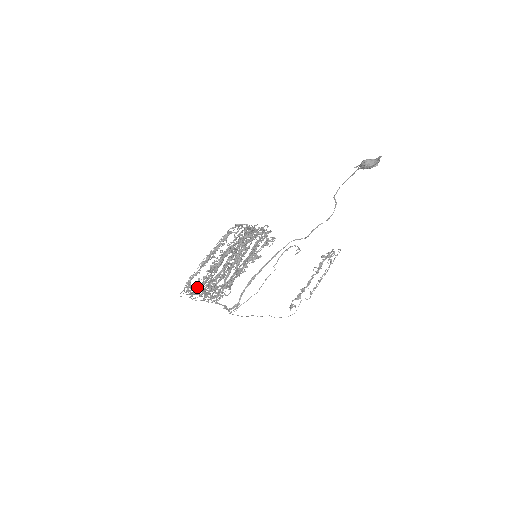
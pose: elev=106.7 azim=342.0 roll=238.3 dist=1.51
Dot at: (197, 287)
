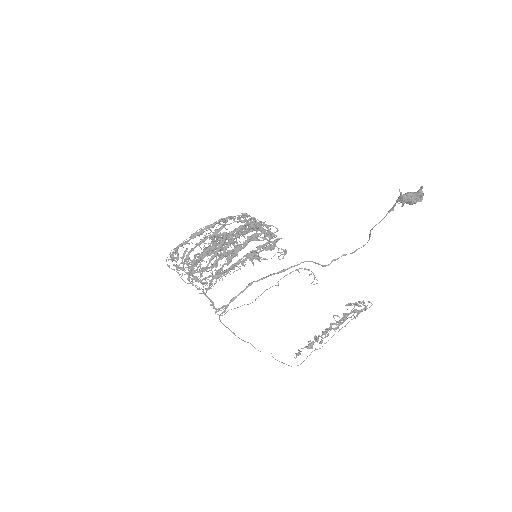
Dot at: (182, 257)
